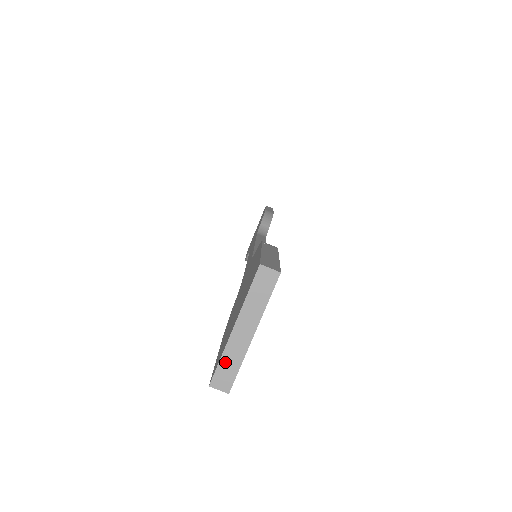
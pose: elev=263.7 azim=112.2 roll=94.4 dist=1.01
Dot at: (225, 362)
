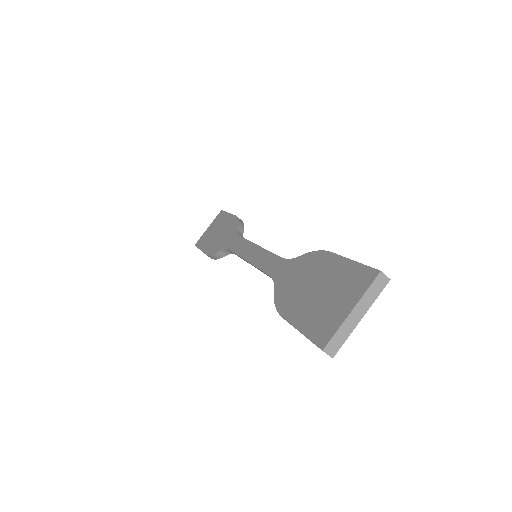
Dot at: (338, 335)
